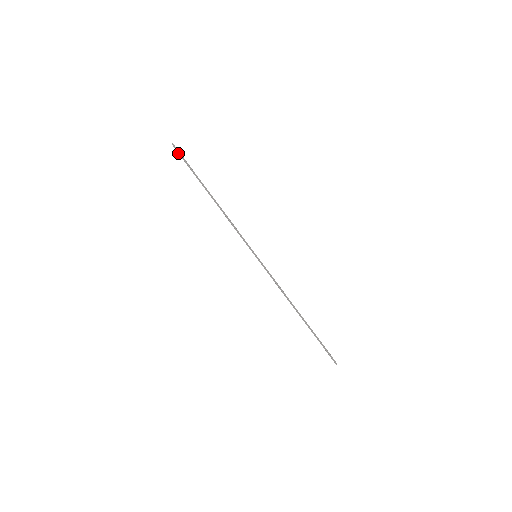
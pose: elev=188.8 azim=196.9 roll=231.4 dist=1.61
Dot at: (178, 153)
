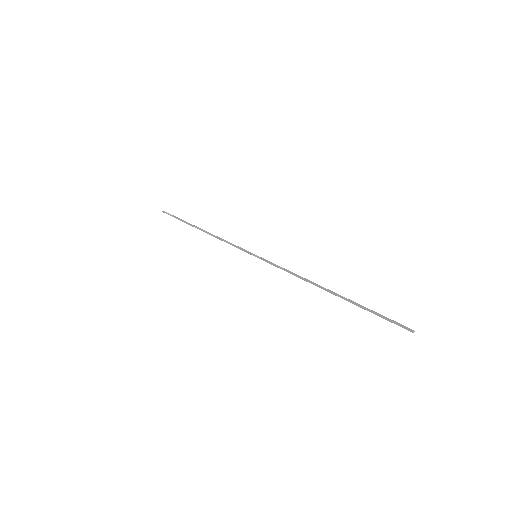
Dot at: occluded
